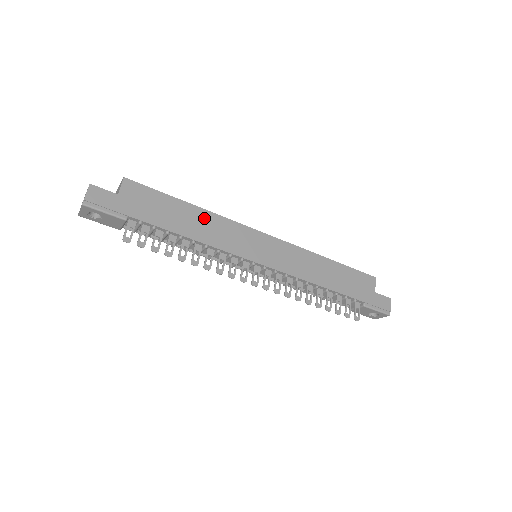
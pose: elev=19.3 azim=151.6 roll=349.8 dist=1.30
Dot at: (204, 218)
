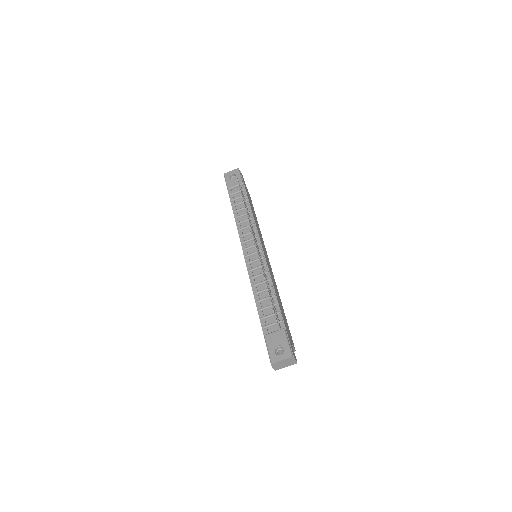
Dot at: (258, 225)
